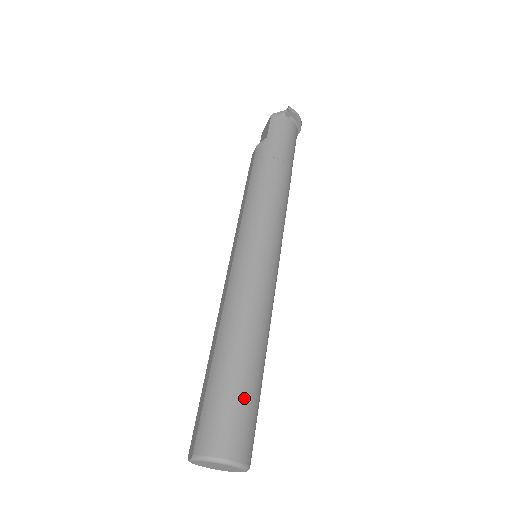
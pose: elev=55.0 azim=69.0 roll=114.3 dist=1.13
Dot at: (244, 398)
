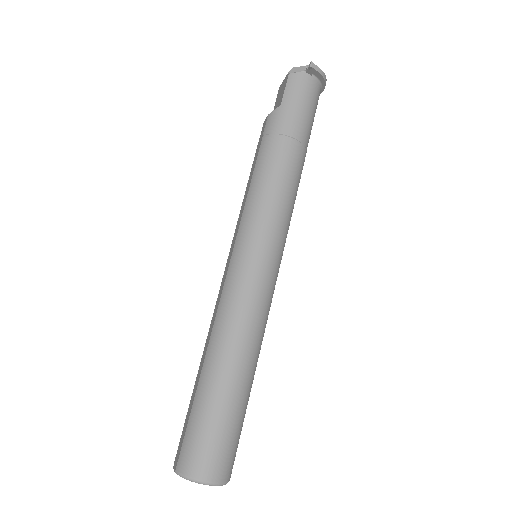
Dot at: (227, 422)
